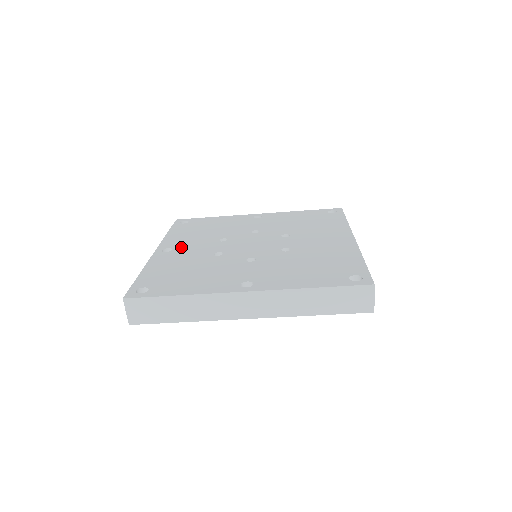
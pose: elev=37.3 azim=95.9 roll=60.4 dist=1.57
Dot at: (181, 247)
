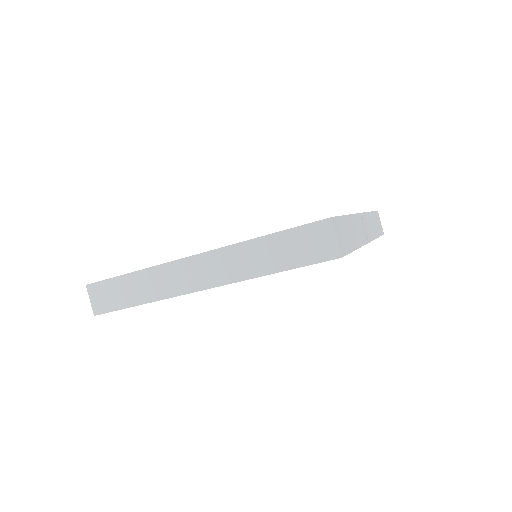
Dot at: occluded
